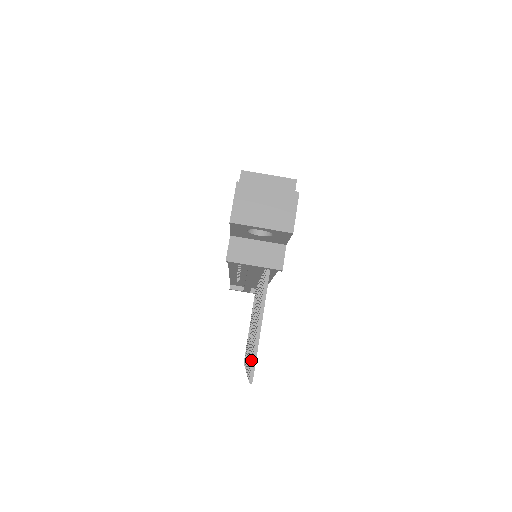
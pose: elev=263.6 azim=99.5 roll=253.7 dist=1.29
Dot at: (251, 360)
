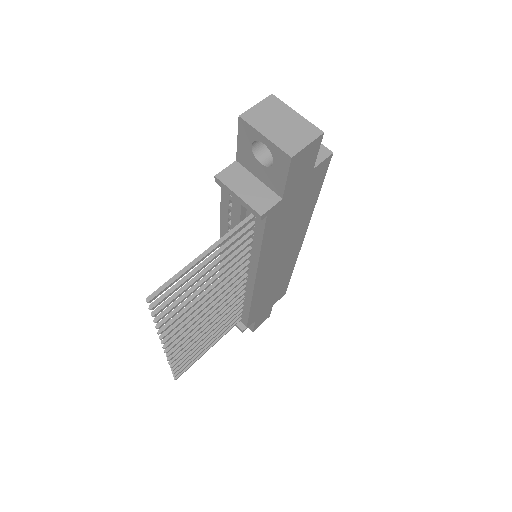
Dot at: (168, 289)
